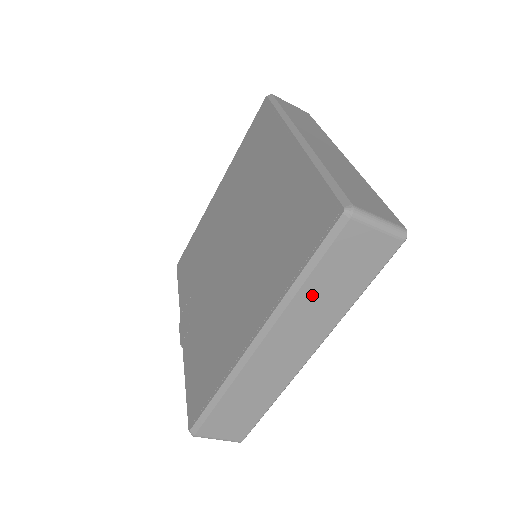
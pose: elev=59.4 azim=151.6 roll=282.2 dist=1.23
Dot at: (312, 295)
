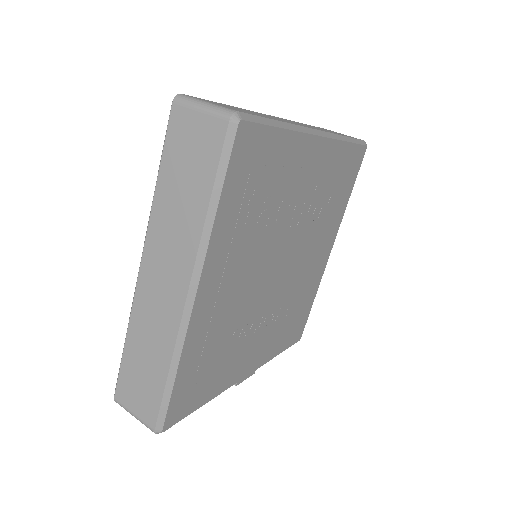
Dot at: (166, 201)
